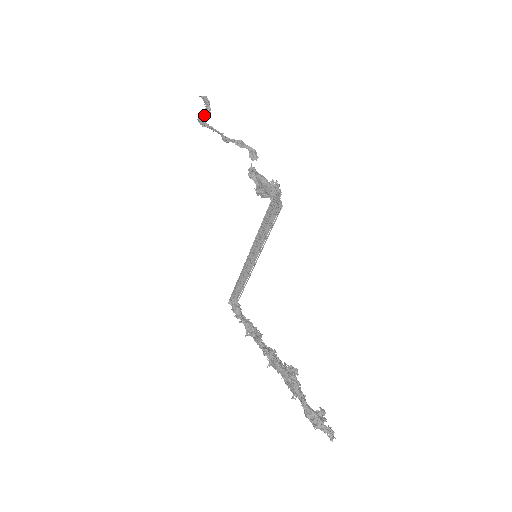
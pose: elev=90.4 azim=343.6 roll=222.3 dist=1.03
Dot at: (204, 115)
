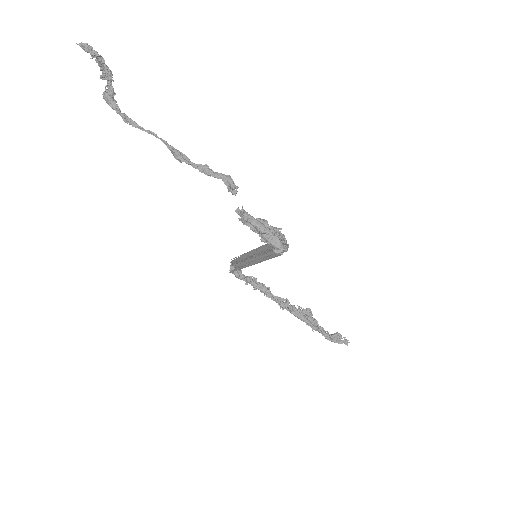
Dot at: (108, 87)
